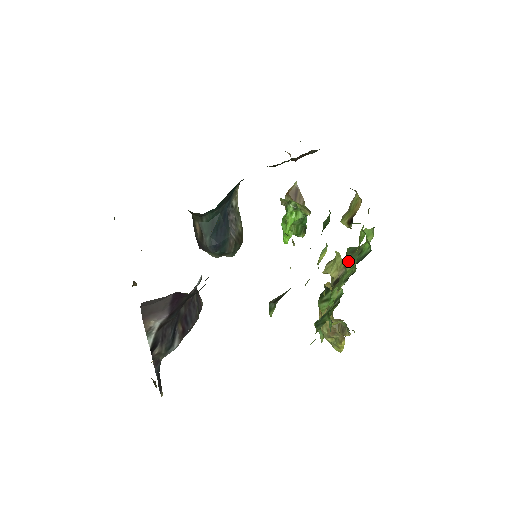
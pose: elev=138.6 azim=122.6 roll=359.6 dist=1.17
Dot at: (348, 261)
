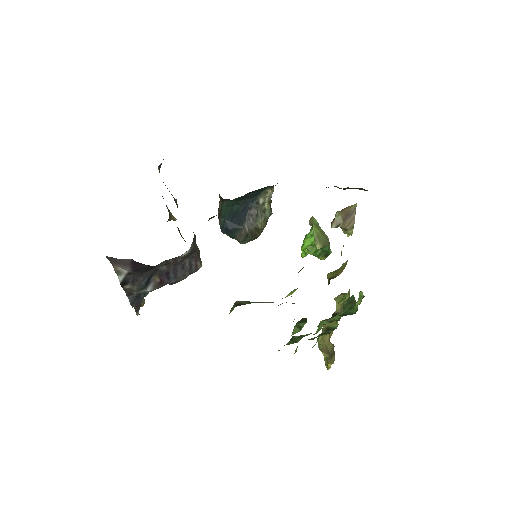
Dot at: occluded
